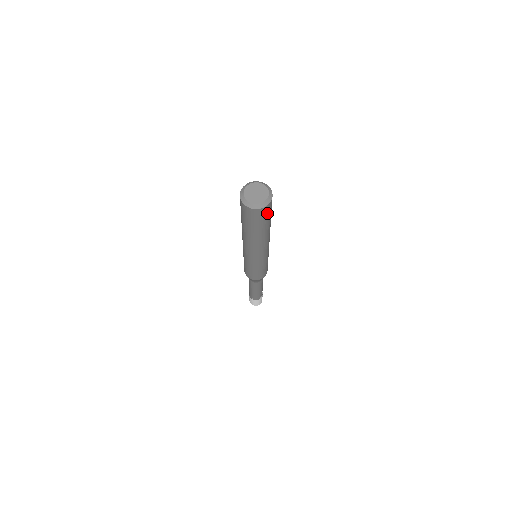
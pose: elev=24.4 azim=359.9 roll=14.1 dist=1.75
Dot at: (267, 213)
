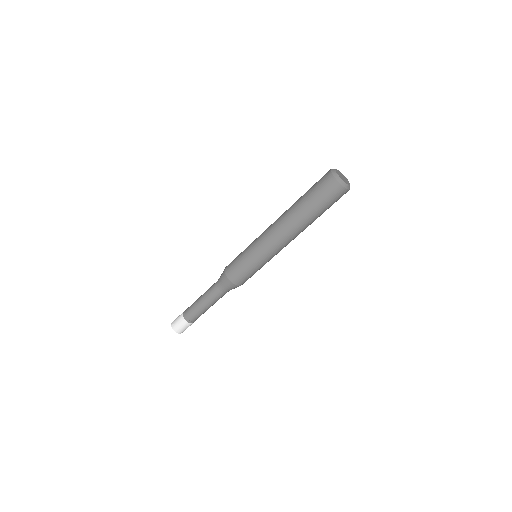
Dot at: (335, 198)
